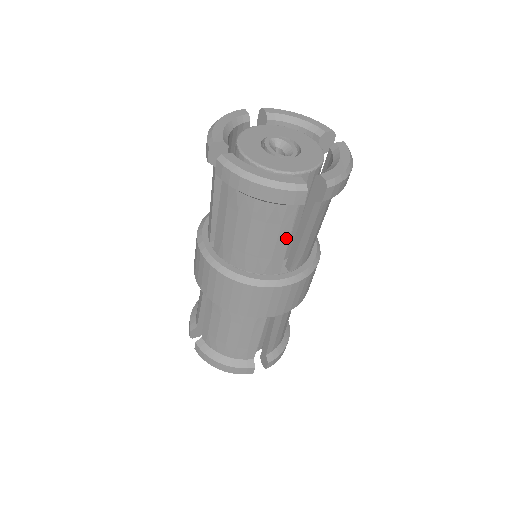
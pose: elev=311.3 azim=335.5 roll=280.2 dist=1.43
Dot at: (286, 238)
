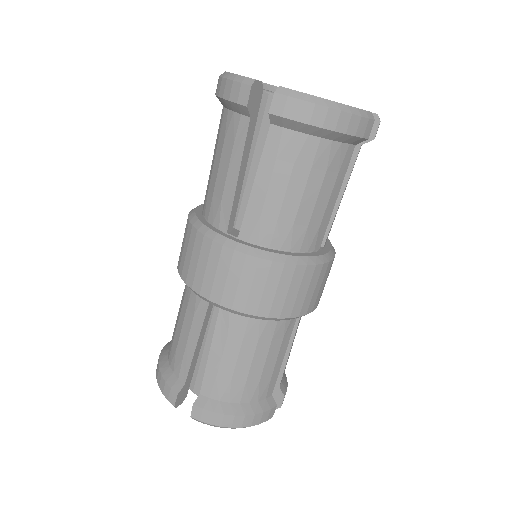
Dot at: (336, 194)
